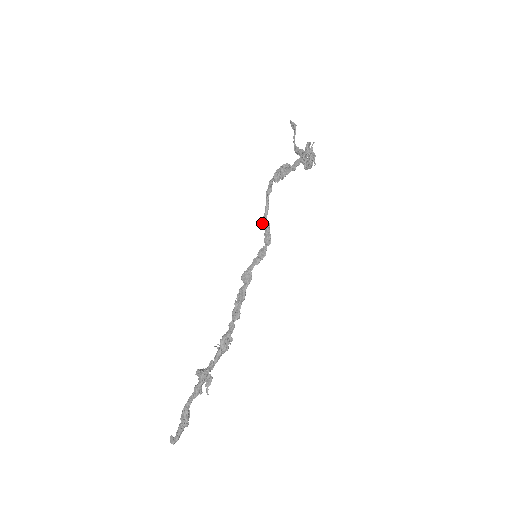
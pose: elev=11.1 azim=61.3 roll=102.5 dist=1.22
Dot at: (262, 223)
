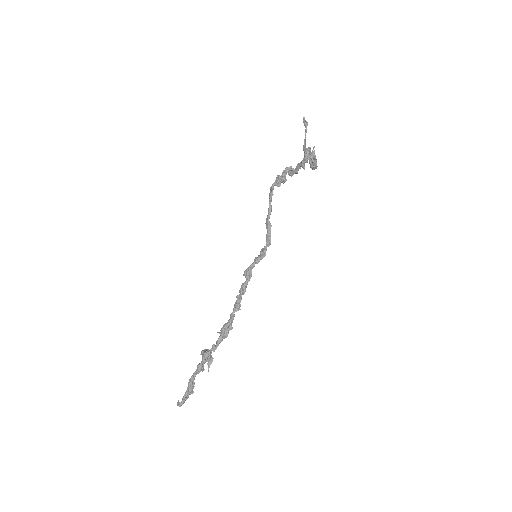
Dot at: occluded
